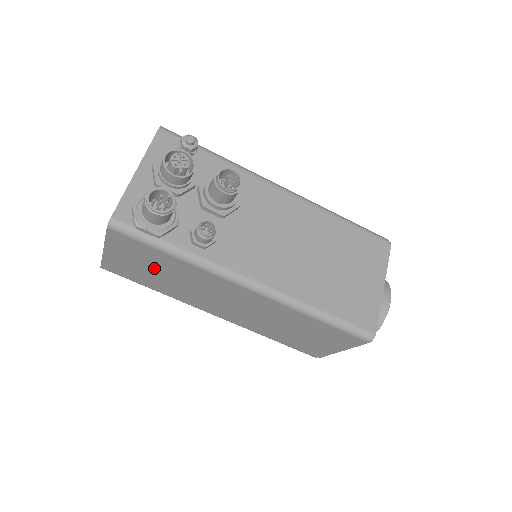
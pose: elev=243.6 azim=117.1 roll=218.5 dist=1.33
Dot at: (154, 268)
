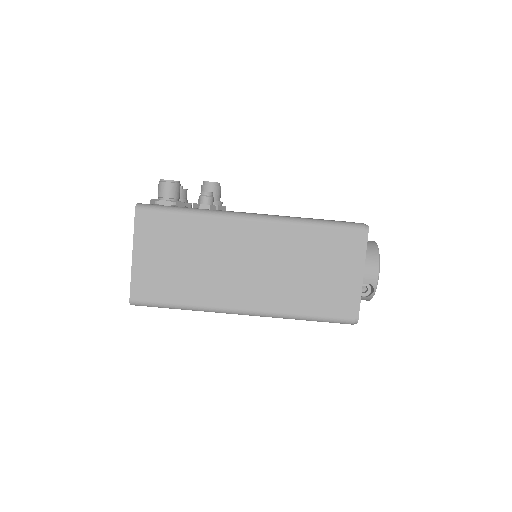
Dot at: (176, 252)
